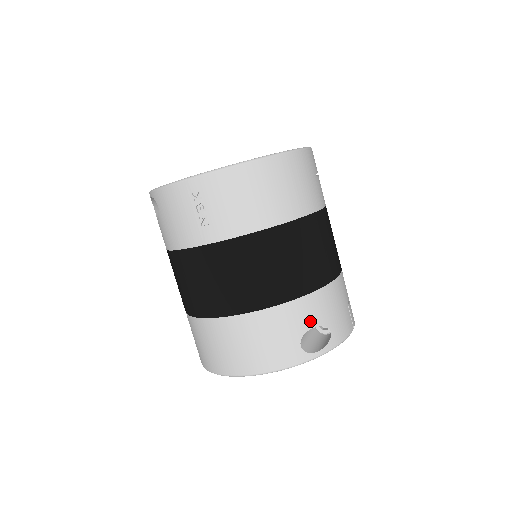
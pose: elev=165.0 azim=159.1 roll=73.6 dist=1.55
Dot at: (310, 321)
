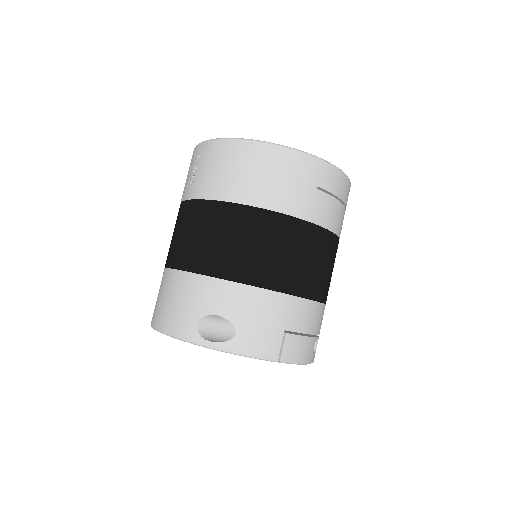
Dot at: (219, 307)
